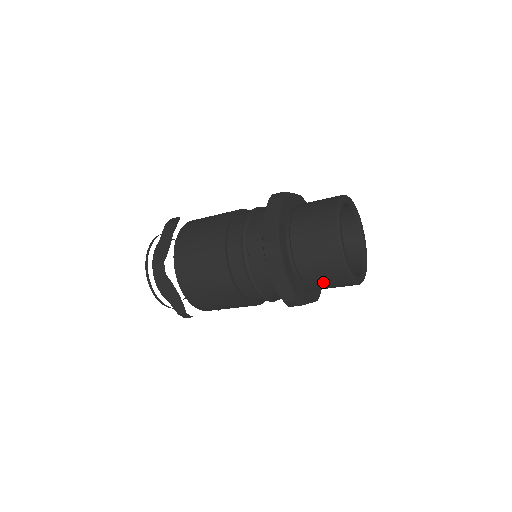
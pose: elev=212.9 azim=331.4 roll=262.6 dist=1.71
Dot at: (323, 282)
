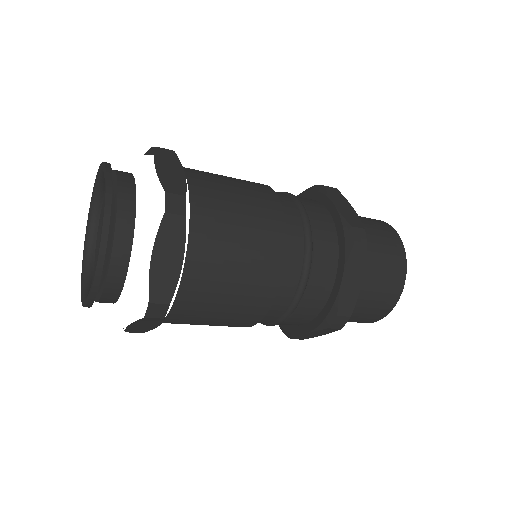
Dot at: (367, 304)
